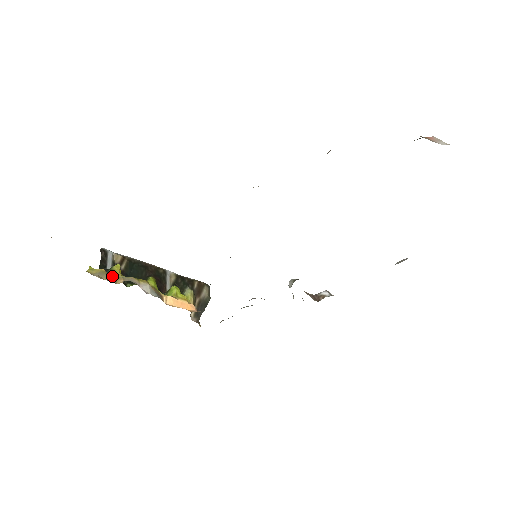
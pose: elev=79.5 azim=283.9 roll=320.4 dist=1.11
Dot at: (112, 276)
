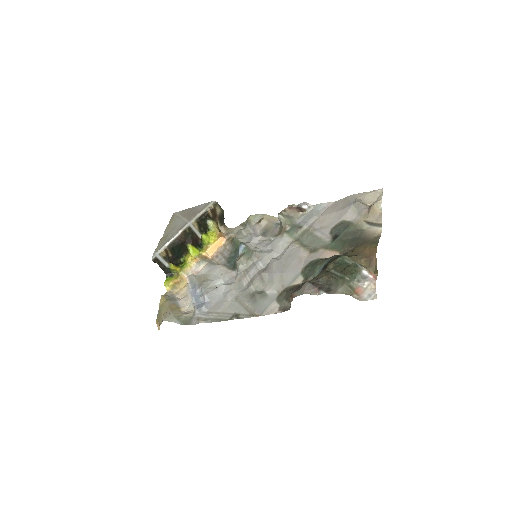
Dot at: (174, 272)
